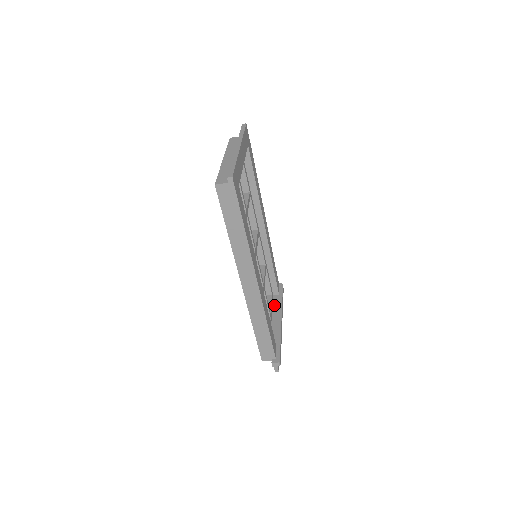
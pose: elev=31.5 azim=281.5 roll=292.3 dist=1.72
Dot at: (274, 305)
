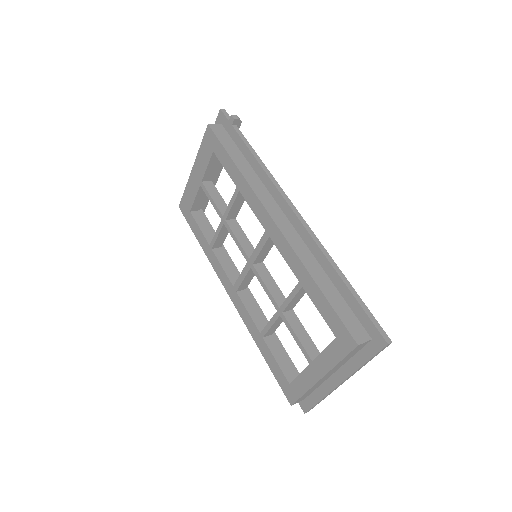
Dot at: occluded
